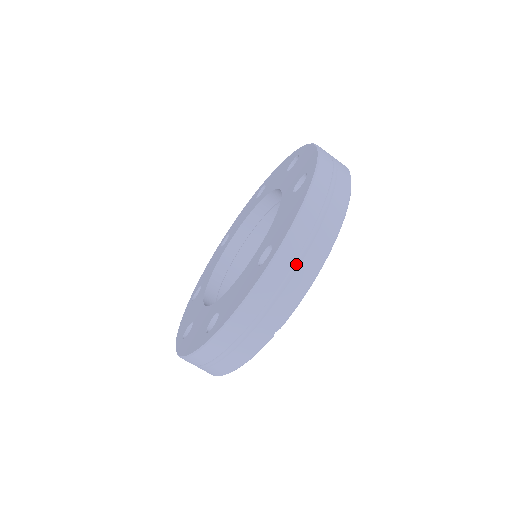
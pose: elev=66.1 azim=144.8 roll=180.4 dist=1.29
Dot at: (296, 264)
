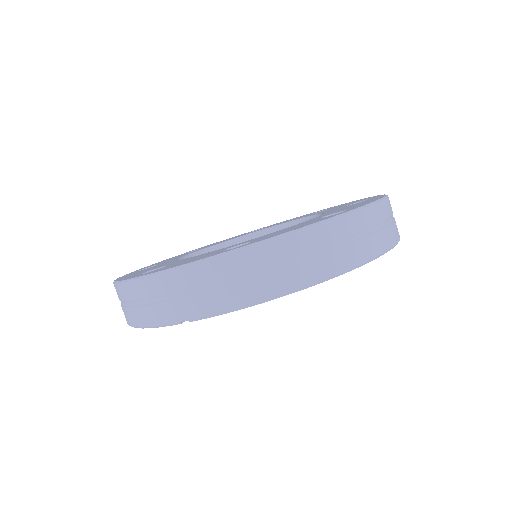
Dot at: (251, 274)
